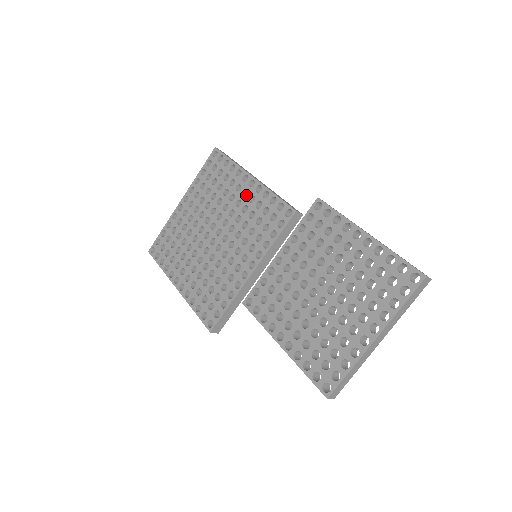
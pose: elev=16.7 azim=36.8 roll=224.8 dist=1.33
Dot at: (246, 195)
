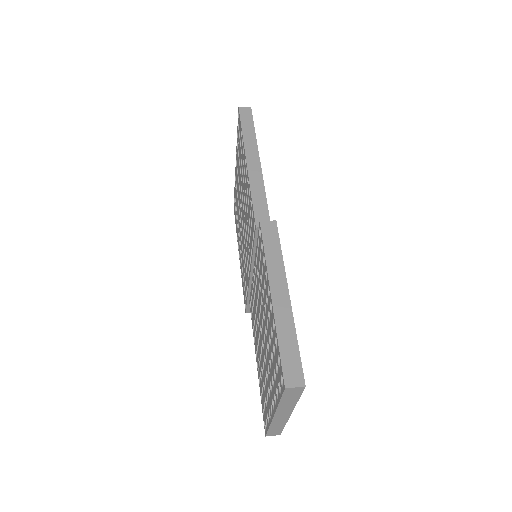
Dot at: occluded
